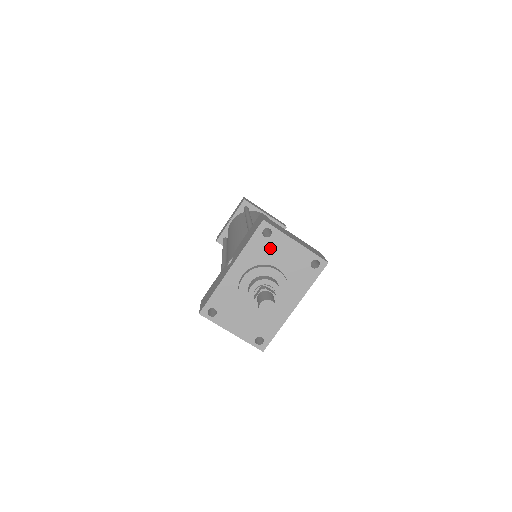
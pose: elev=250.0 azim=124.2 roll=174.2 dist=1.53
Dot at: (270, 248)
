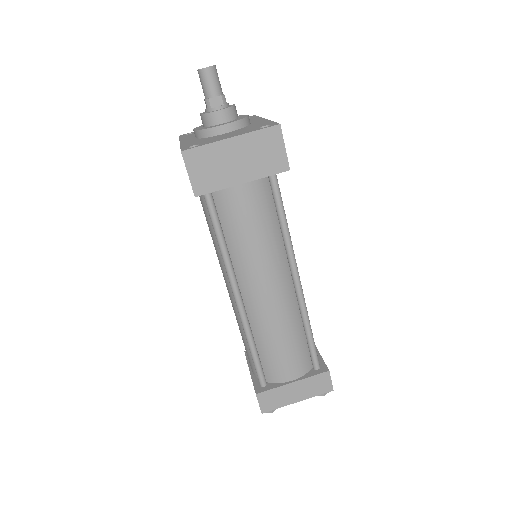
Dot at: occluded
